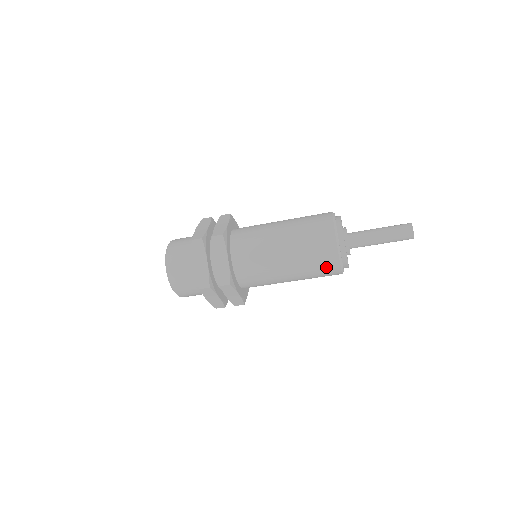
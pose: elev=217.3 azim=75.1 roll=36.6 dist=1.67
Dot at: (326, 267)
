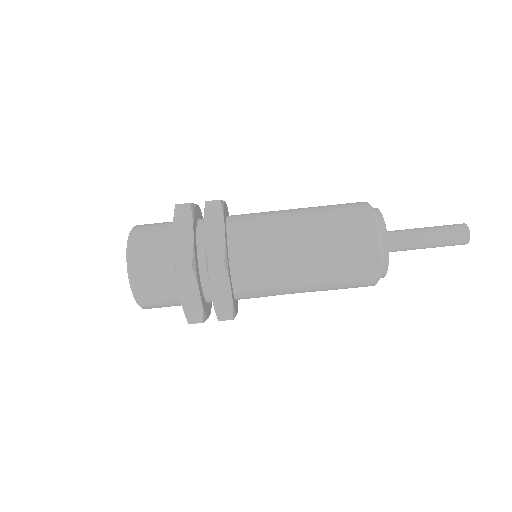
Dot at: (354, 215)
